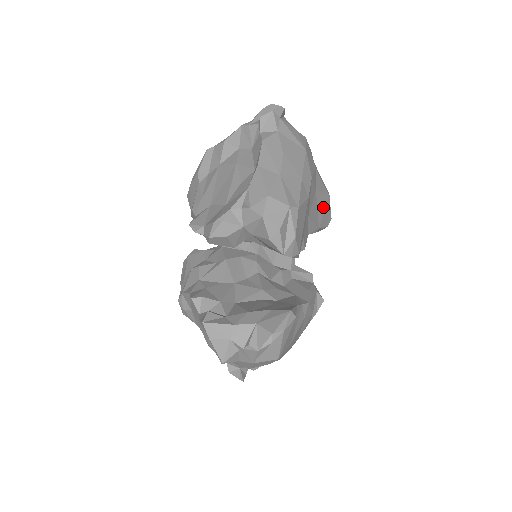
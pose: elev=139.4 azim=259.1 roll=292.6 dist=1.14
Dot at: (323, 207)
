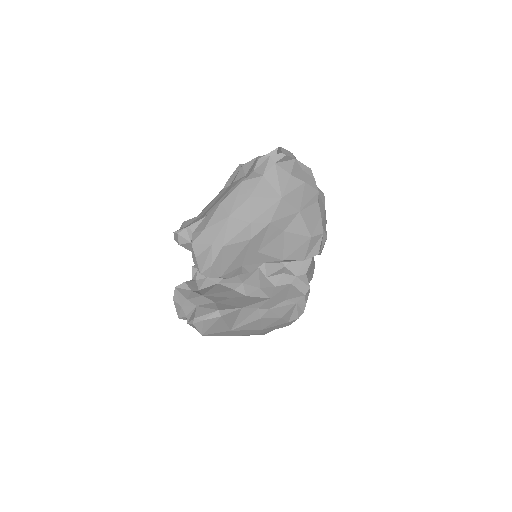
Dot at: (296, 245)
